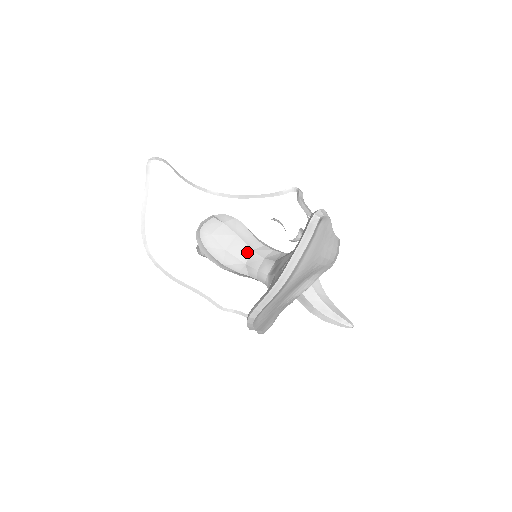
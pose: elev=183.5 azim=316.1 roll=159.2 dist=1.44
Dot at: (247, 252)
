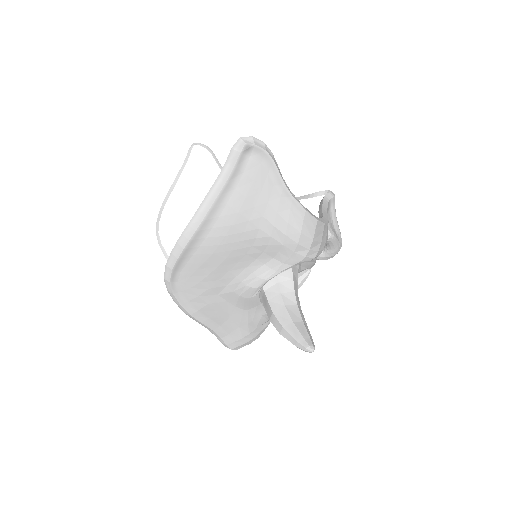
Dot at: occluded
